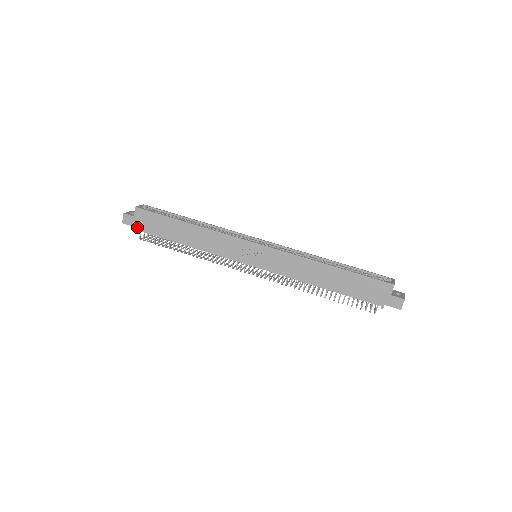
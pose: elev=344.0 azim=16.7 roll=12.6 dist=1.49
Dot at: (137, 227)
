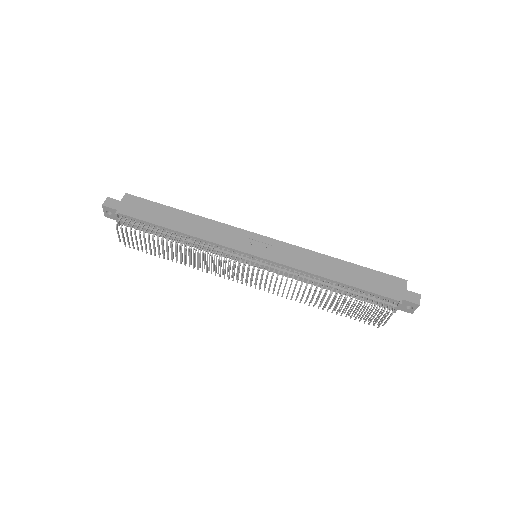
Dot at: (120, 210)
